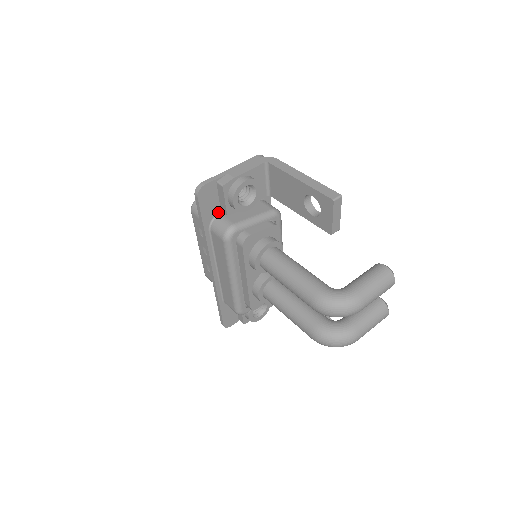
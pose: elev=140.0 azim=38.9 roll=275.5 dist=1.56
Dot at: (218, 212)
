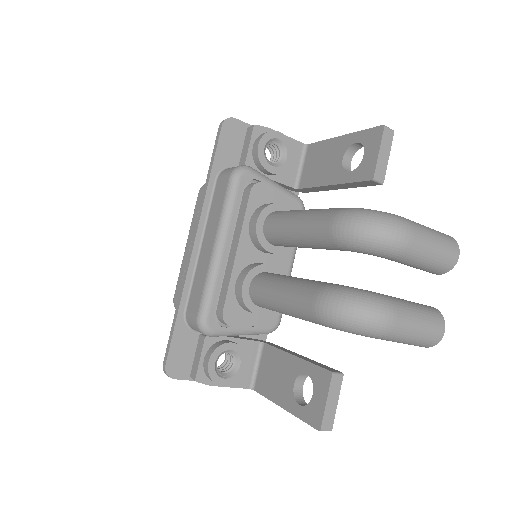
Dot at: (235, 166)
